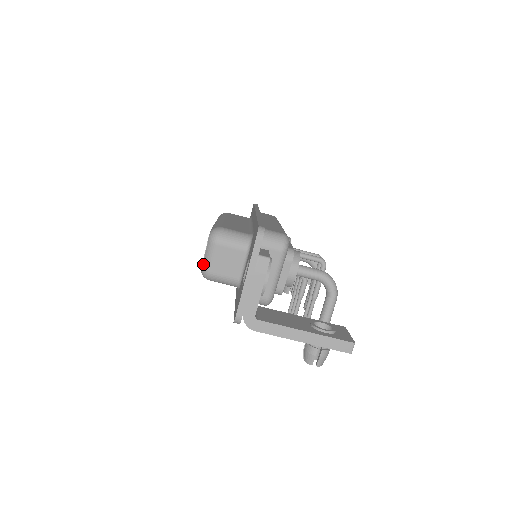
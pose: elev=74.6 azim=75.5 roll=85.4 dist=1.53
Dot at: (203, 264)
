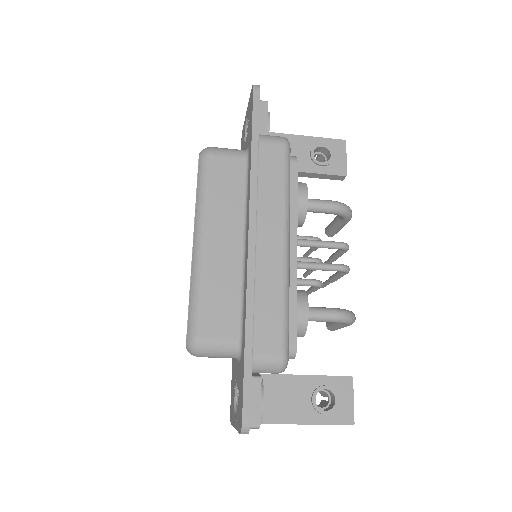
Dot at: occluded
